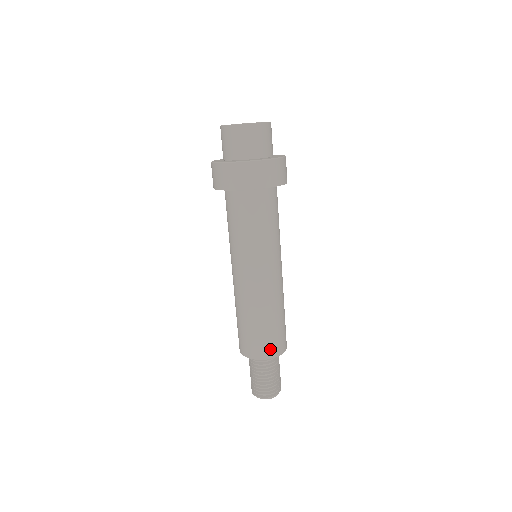
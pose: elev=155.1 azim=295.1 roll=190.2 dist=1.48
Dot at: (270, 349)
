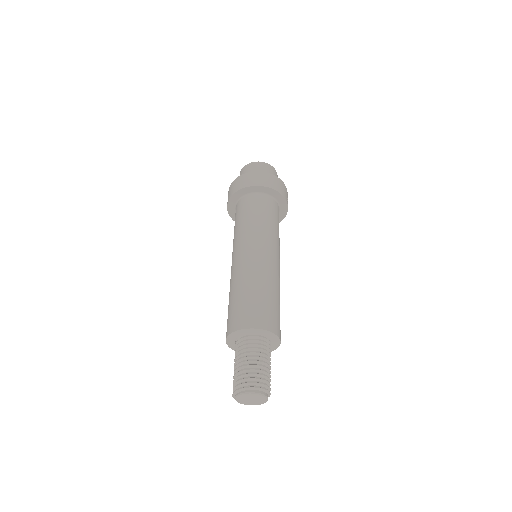
Dot at: (249, 318)
